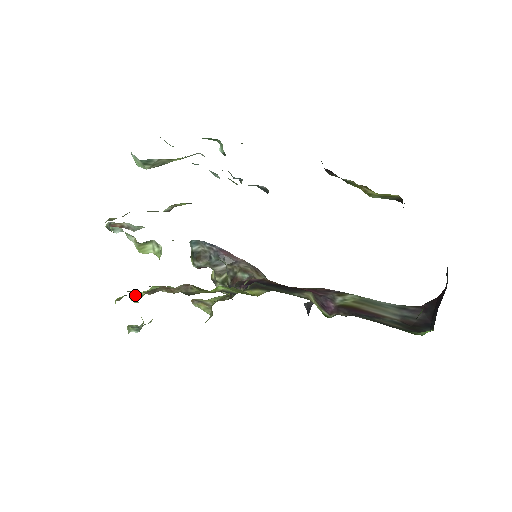
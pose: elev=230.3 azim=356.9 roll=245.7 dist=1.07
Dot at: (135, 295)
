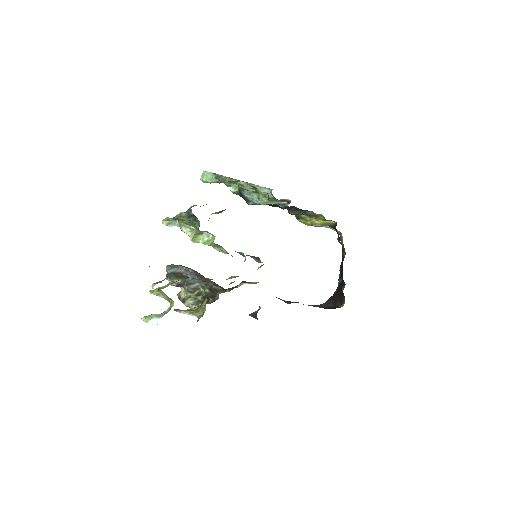
Dot at: occluded
